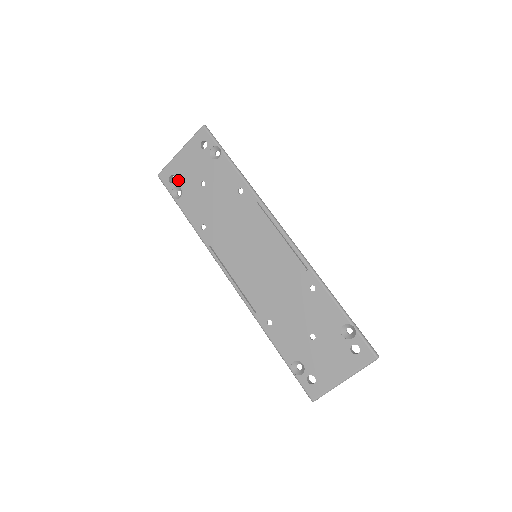
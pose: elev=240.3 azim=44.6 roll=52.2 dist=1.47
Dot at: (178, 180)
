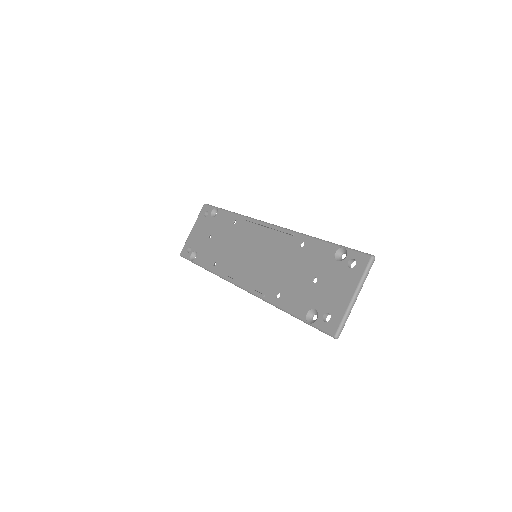
Dot at: (193, 247)
